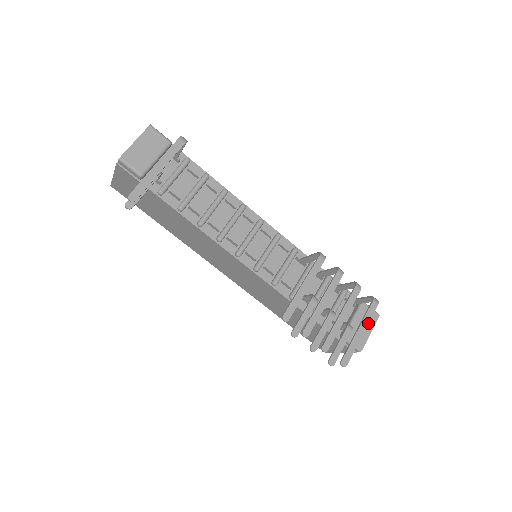
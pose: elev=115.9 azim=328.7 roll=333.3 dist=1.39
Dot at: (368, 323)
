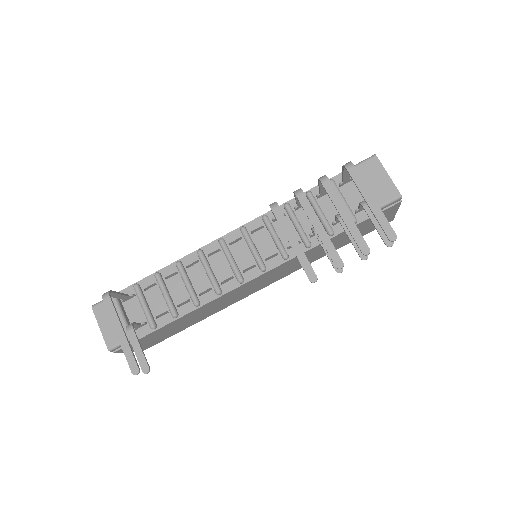
Dot at: (366, 187)
